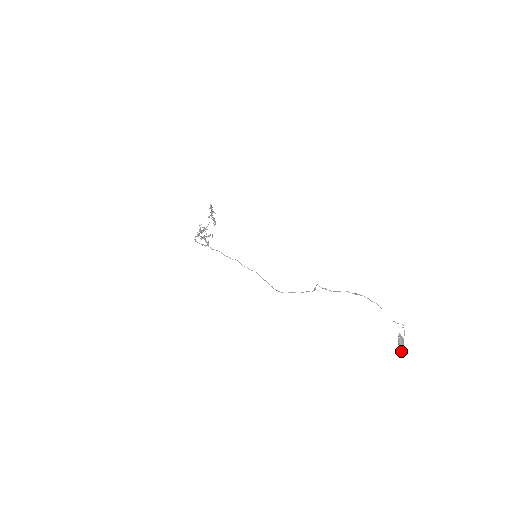
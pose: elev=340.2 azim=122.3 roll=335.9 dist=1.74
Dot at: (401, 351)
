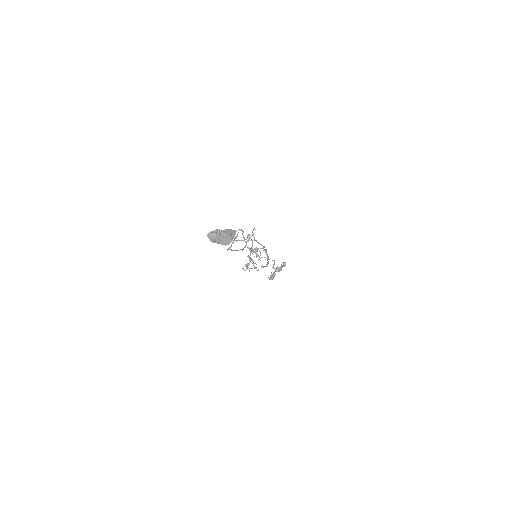
Dot at: (209, 233)
